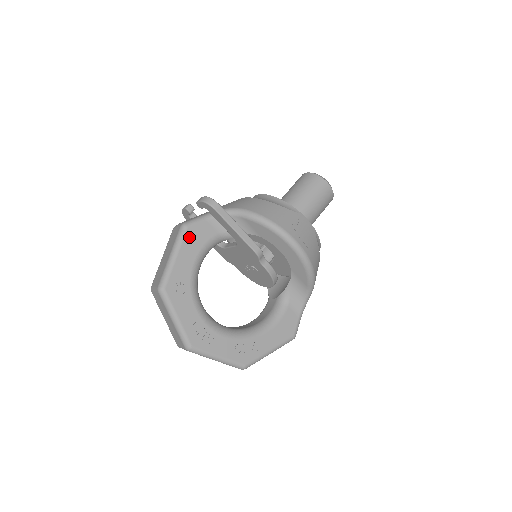
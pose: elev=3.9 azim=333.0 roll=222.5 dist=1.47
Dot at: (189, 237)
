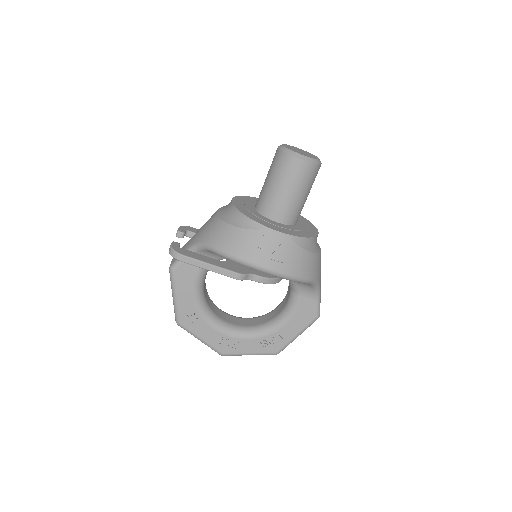
Dot at: (179, 278)
